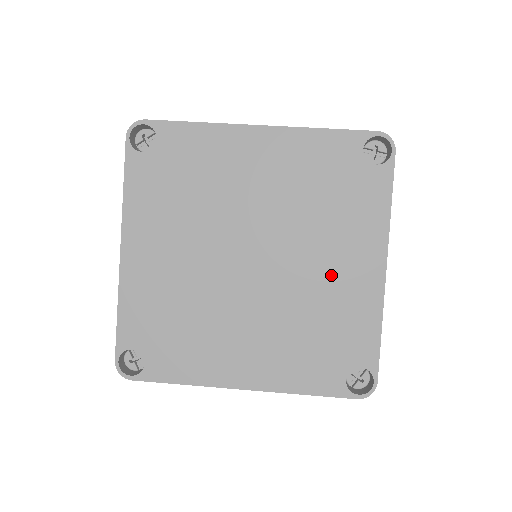
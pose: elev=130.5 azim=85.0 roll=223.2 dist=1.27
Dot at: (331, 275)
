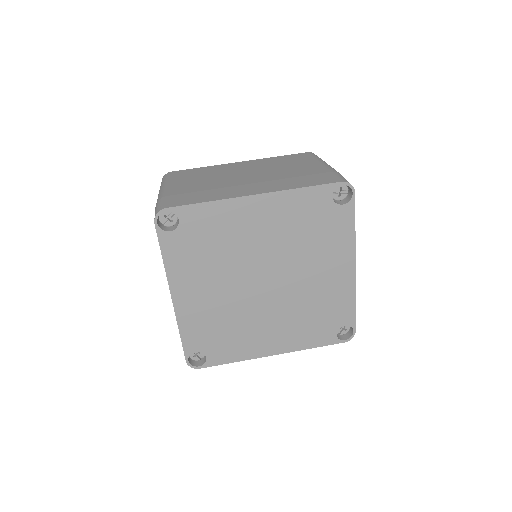
Dot at: (320, 280)
